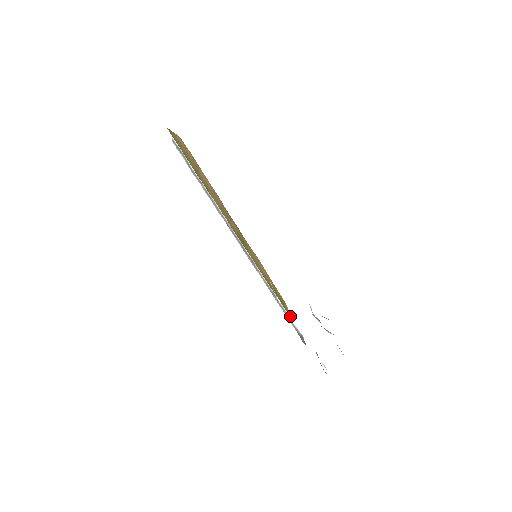
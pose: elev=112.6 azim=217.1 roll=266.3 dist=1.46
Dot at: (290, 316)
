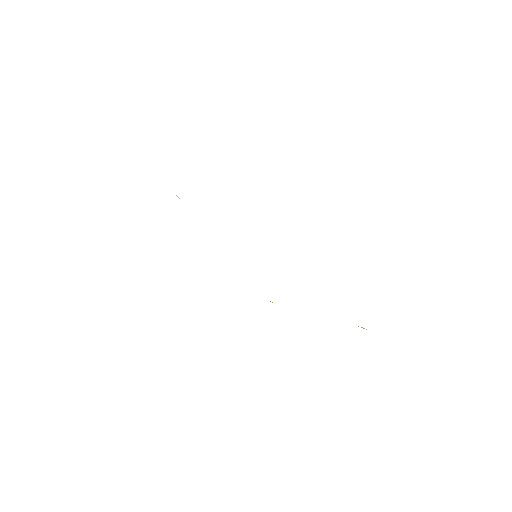
Dot at: occluded
